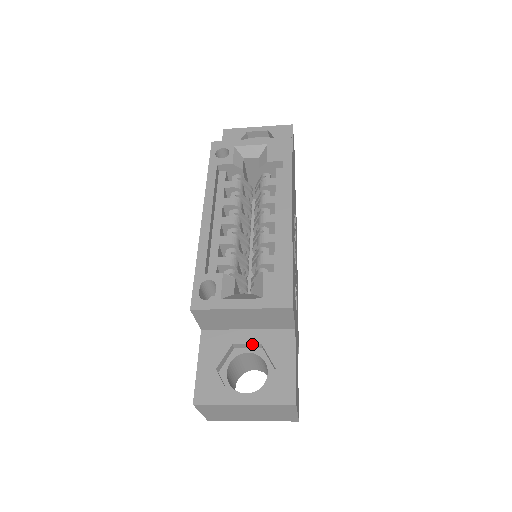
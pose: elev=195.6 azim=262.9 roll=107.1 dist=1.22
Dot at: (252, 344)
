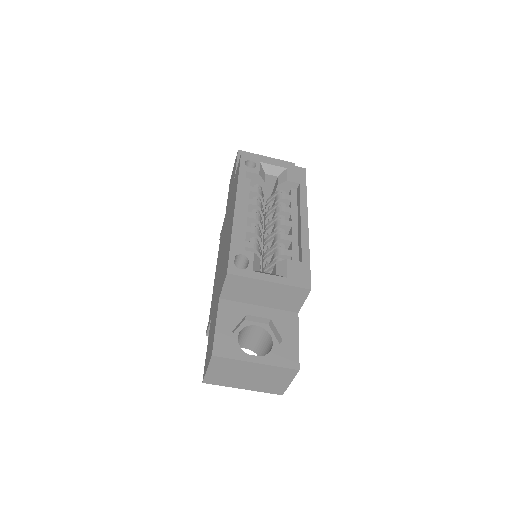
Dot at: (263, 318)
